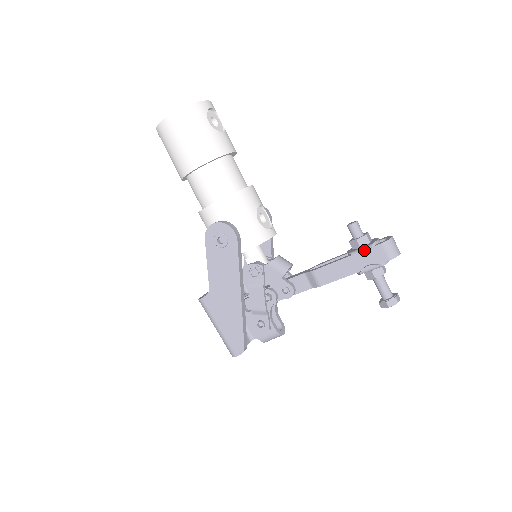
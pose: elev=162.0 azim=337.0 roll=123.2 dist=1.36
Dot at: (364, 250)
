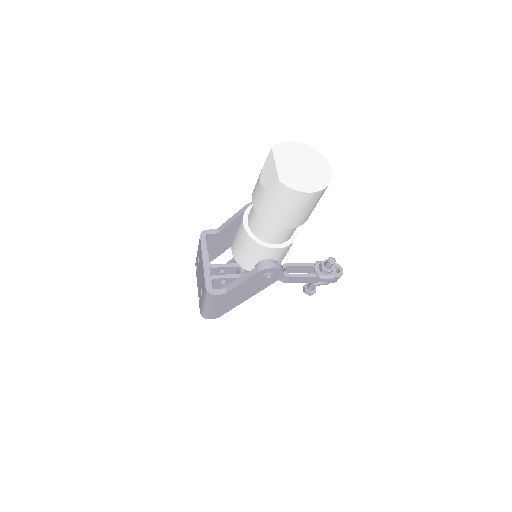
Dot at: (329, 279)
